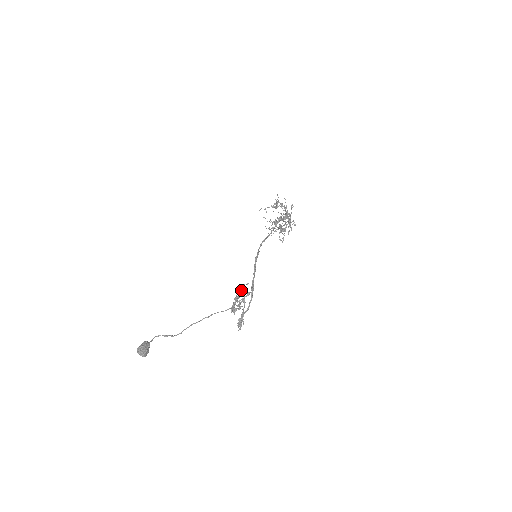
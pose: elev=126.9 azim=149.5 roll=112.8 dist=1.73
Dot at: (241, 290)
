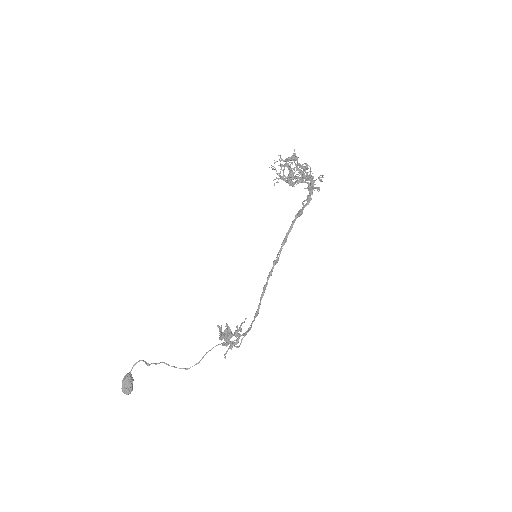
Dot at: (237, 331)
